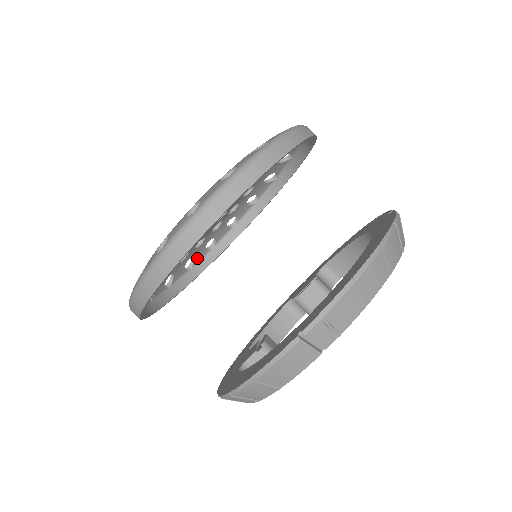
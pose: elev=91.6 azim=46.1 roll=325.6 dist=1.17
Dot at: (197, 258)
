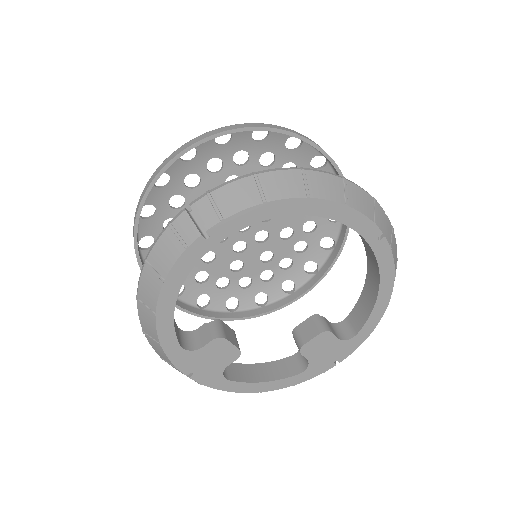
Dot at: (243, 305)
